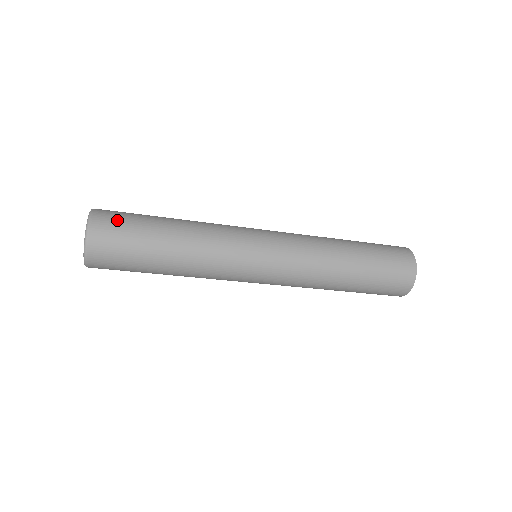
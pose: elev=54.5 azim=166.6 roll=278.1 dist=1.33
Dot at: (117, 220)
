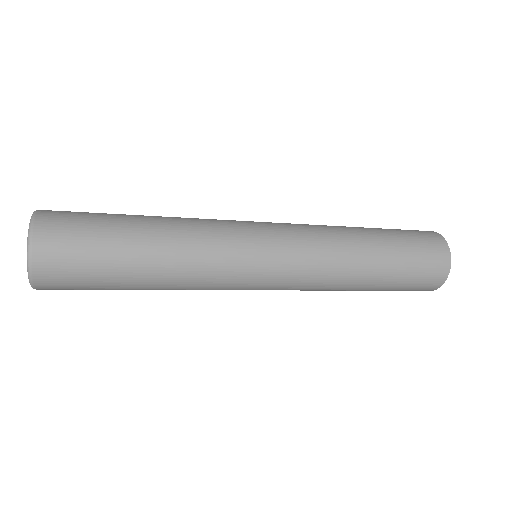
Dot at: (69, 248)
